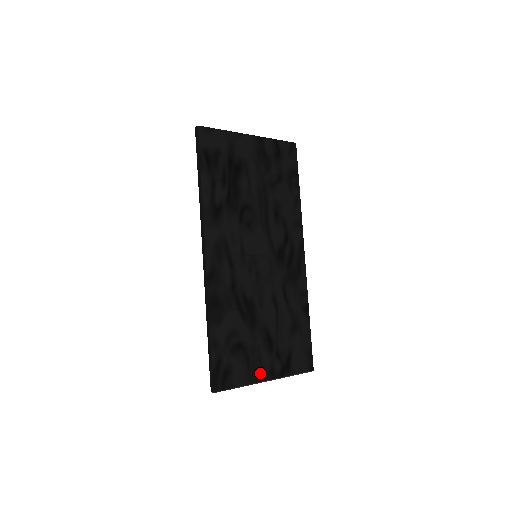
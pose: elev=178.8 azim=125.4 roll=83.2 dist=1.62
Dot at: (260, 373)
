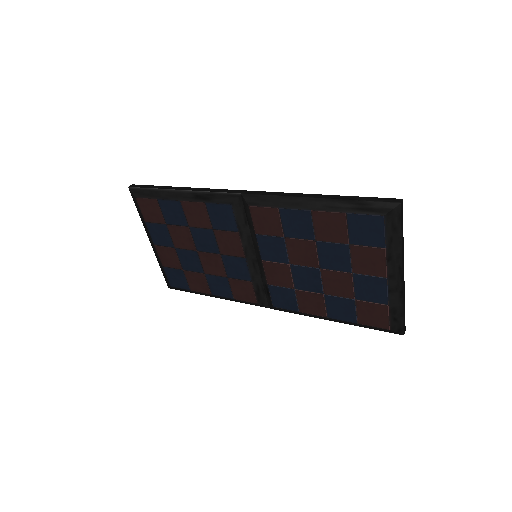
Dot at: occluded
